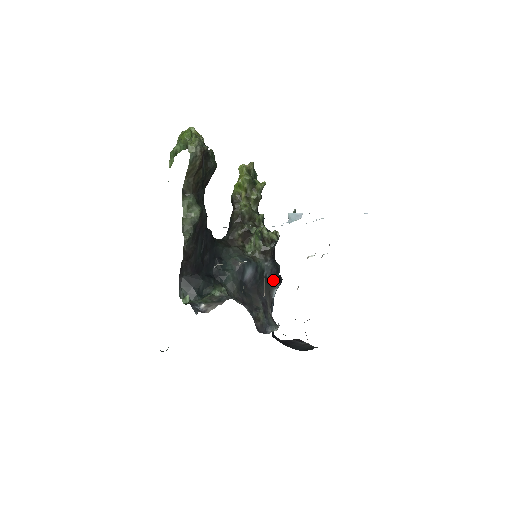
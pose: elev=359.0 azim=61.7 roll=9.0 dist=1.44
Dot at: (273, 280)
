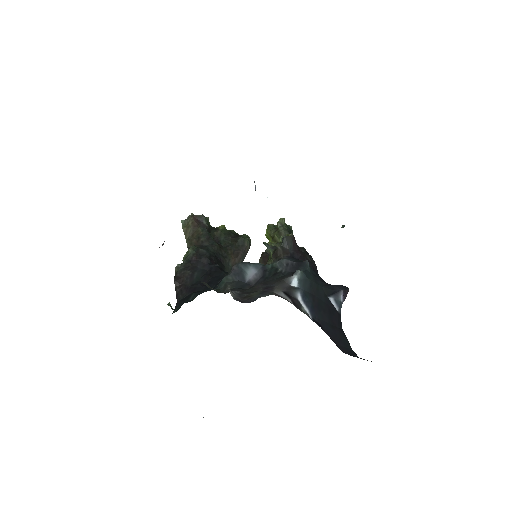
Dot at: (293, 272)
